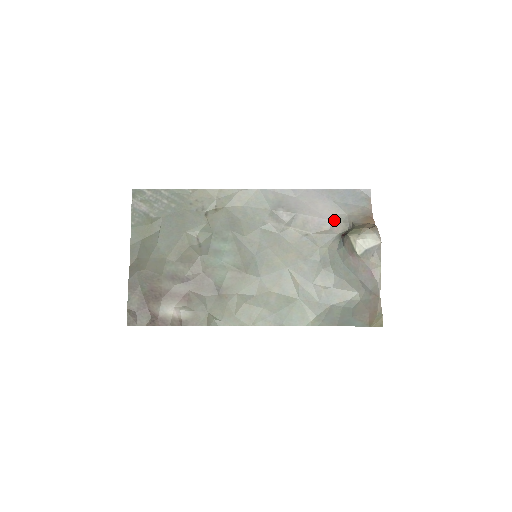
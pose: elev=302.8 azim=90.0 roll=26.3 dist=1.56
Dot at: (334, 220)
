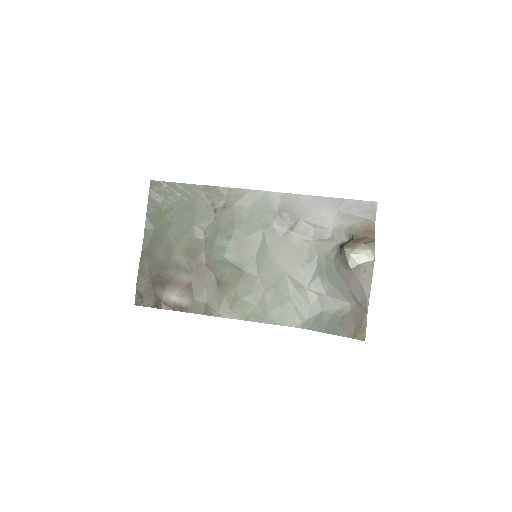
Dot at: (336, 229)
